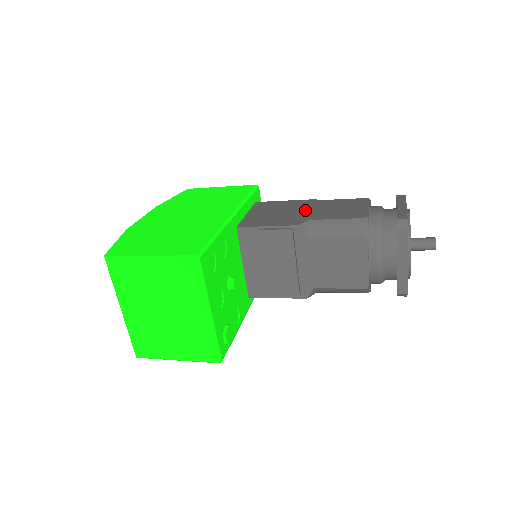
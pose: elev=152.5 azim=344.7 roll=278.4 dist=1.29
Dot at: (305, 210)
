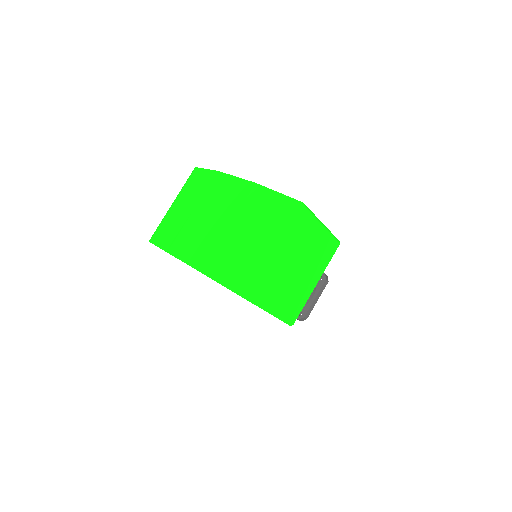
Dot at: occluded
